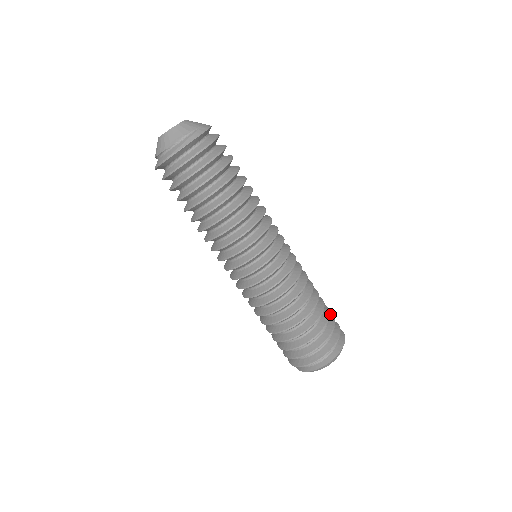
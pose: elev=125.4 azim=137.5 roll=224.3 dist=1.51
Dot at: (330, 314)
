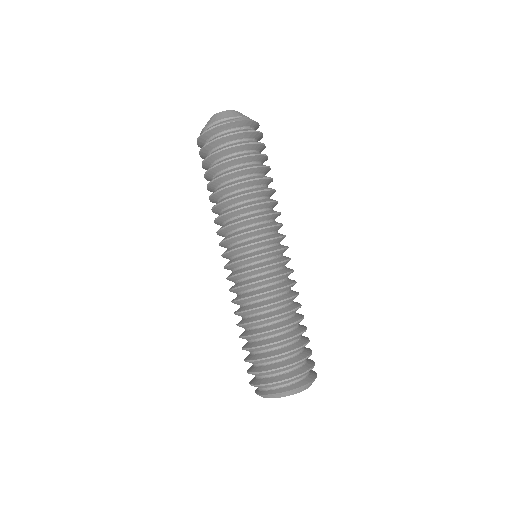
Dot at: (308, 348)
